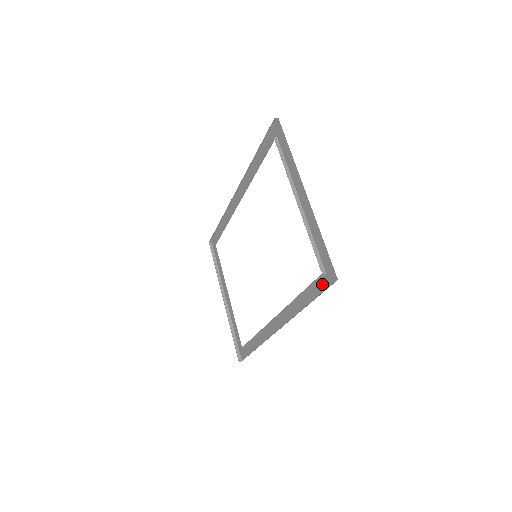
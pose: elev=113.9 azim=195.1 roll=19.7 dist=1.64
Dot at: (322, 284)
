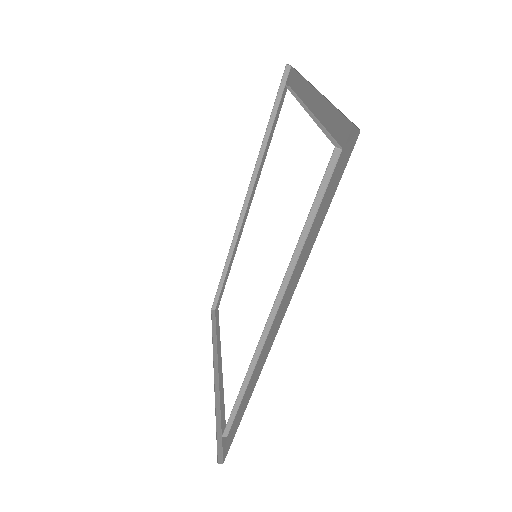
Dot at: (337, 172)
